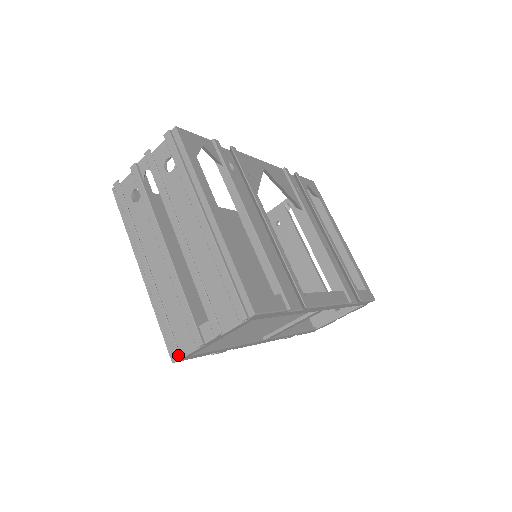
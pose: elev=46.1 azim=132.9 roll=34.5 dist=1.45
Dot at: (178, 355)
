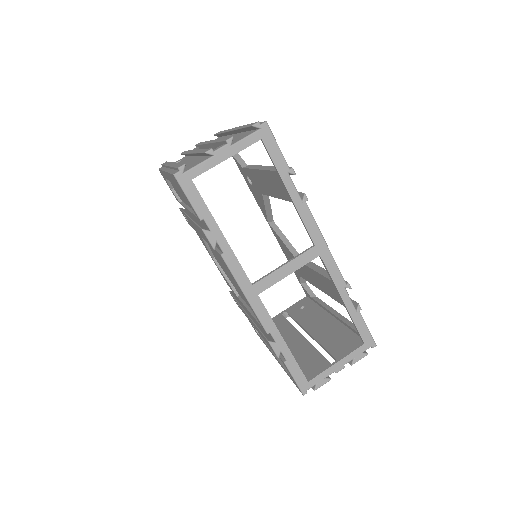
Dot at: (183, 164)
